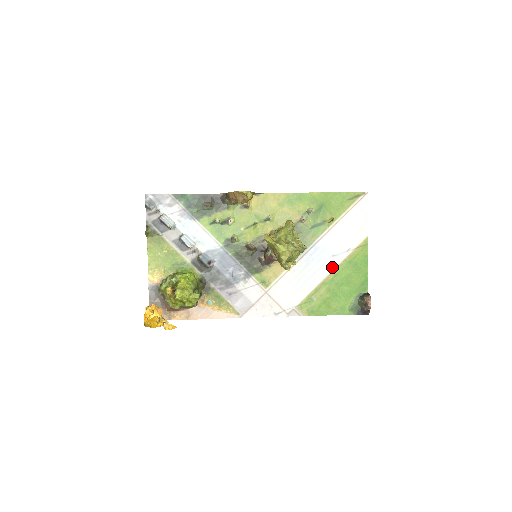
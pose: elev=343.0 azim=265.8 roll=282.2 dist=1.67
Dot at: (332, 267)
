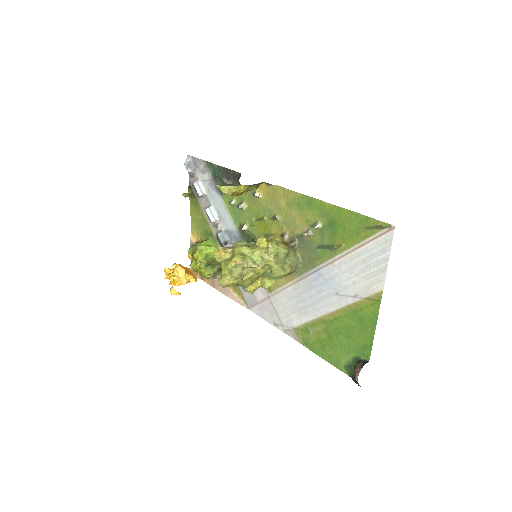
Dot at: (334, 306)
